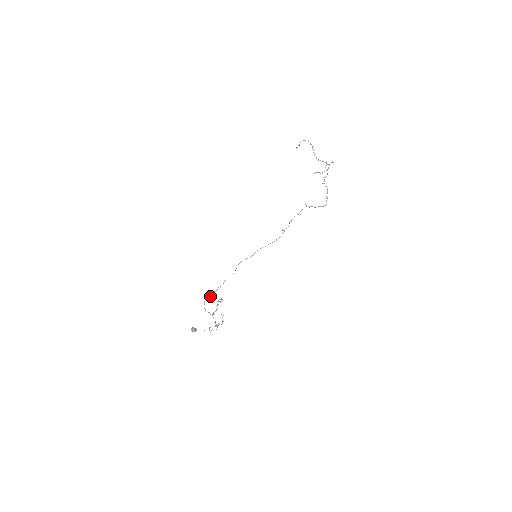
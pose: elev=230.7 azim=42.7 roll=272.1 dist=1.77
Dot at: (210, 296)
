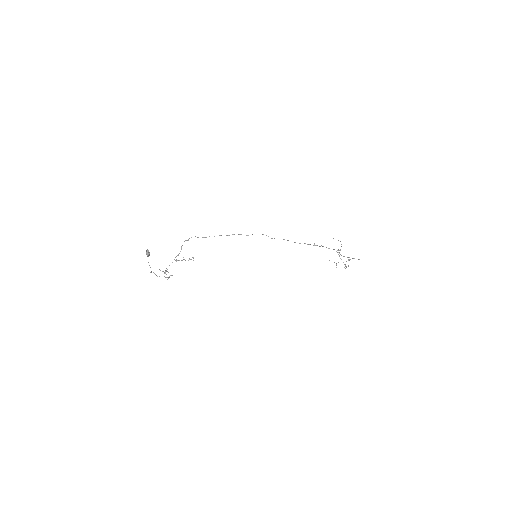
Dot at: (203, 237)
